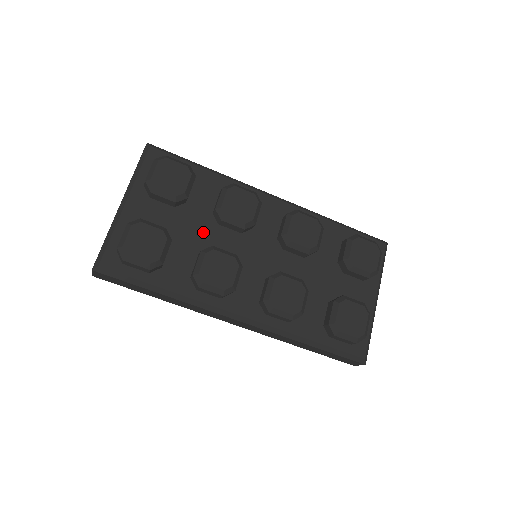
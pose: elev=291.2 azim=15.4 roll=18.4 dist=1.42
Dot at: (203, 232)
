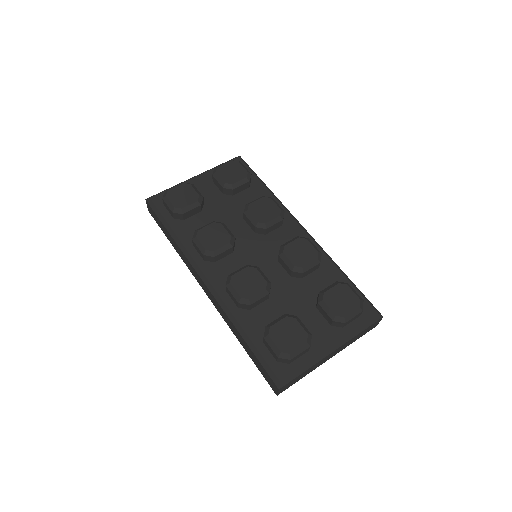
Dot at: (229, 217)
